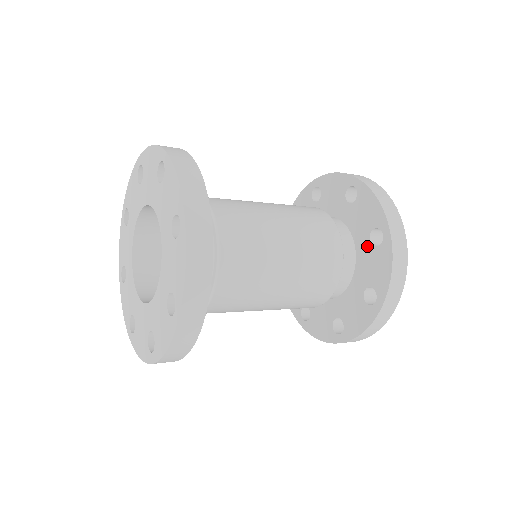
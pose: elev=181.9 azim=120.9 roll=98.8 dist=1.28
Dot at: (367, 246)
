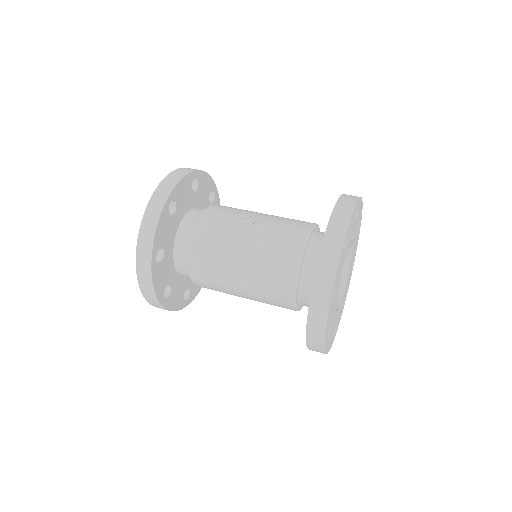
Dot at: occluded
